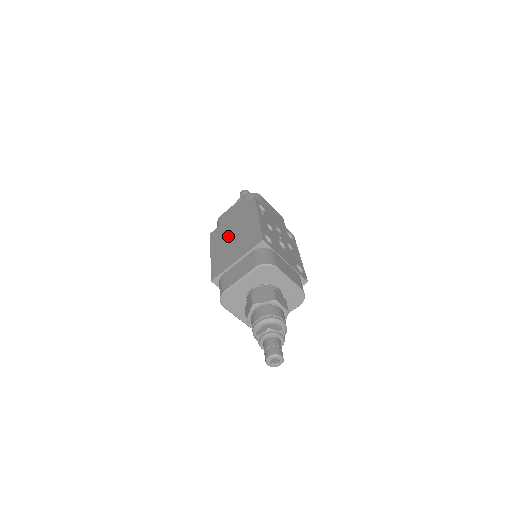
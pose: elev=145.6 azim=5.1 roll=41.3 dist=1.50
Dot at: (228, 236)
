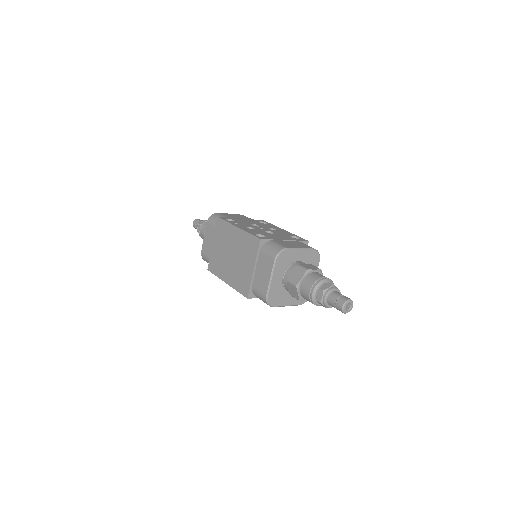
Dot at: (226, 259)
